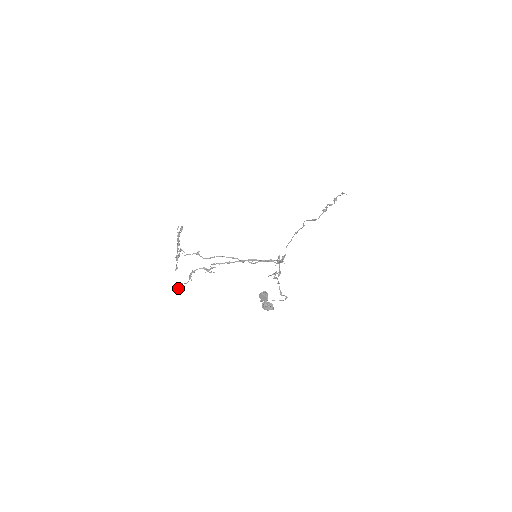
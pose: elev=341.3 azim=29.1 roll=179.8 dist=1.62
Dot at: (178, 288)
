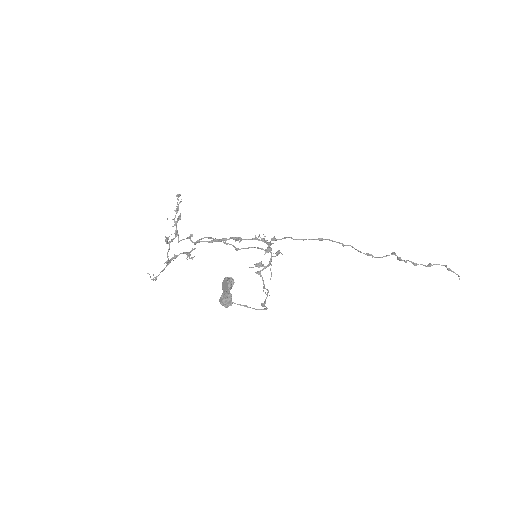
Dot at: occluded
